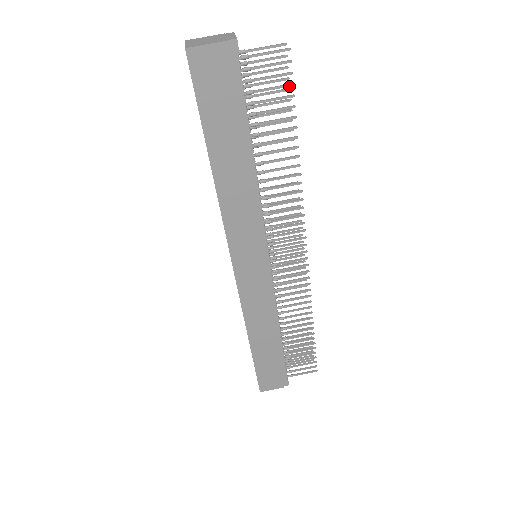
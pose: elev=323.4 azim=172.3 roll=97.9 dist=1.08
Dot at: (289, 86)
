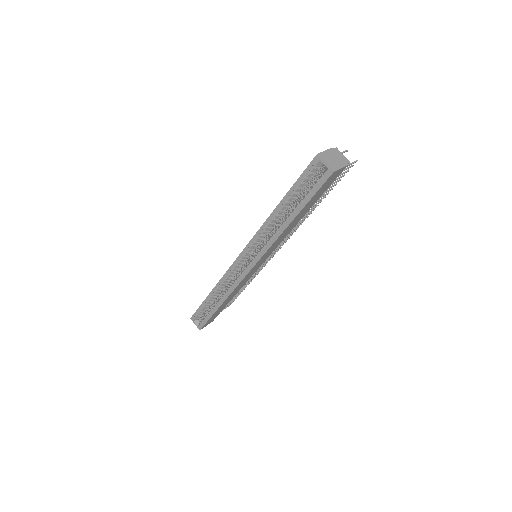
Dot at: (343, 176)
